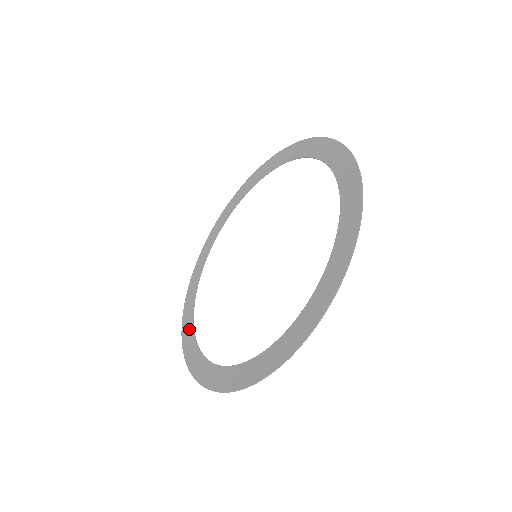
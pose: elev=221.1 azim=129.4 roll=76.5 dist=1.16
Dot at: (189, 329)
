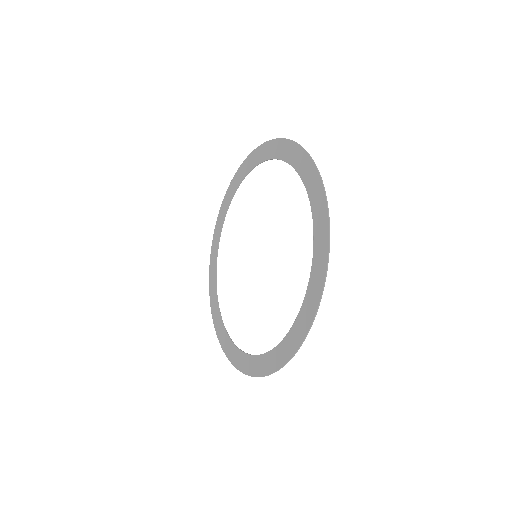
Dot at: (217, 240)
